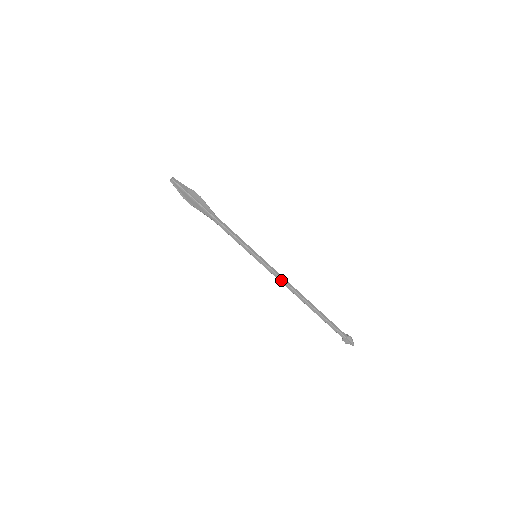
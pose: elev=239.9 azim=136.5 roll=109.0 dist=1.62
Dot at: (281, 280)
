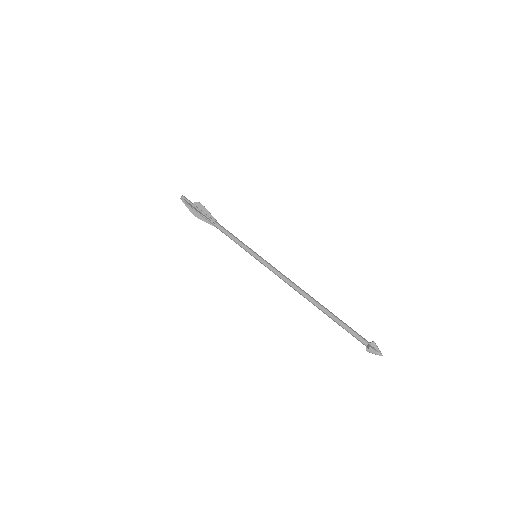
Dot at: (283, 277)
